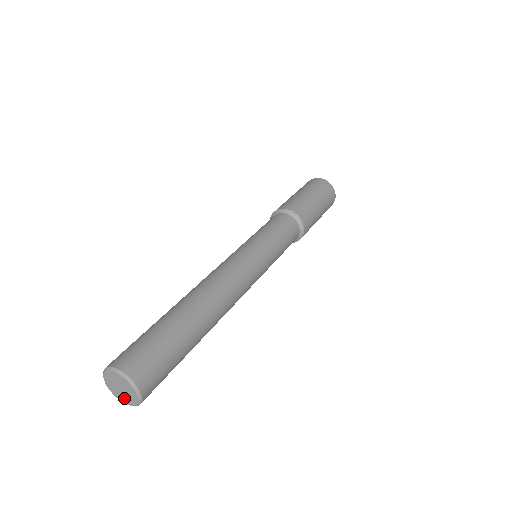
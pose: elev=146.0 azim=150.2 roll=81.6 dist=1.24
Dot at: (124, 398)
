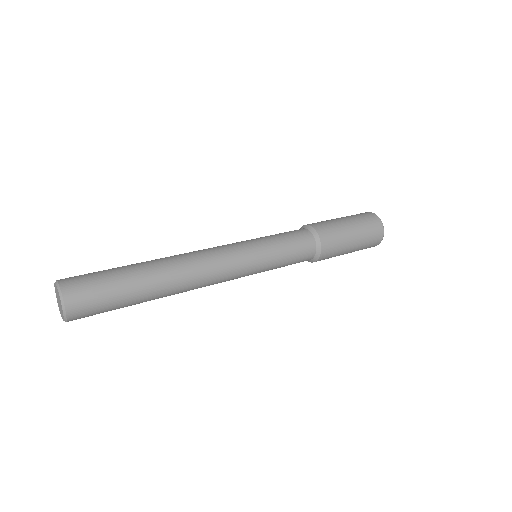
Dot at: (60, 309)
